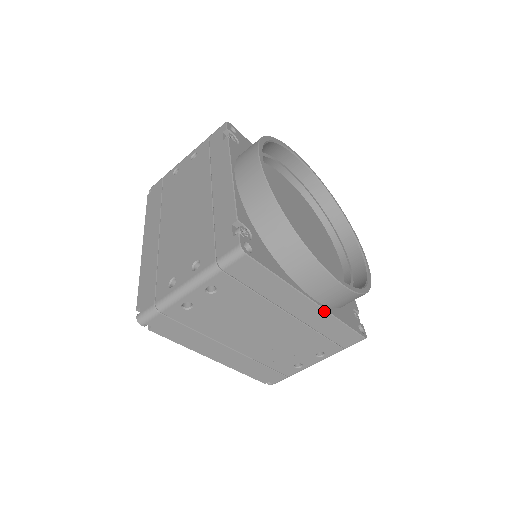
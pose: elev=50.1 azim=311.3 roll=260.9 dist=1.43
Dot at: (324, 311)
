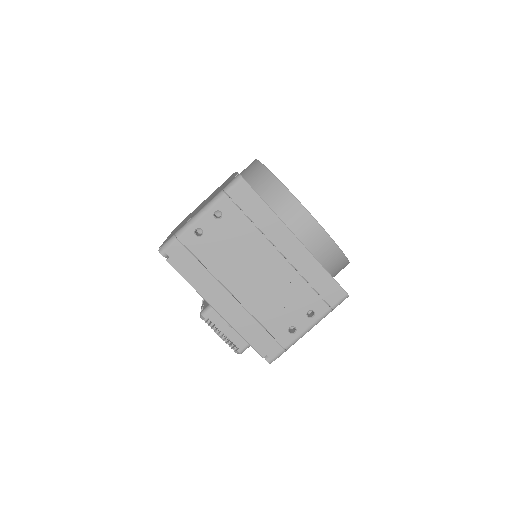
Dot at: (307, 251)
